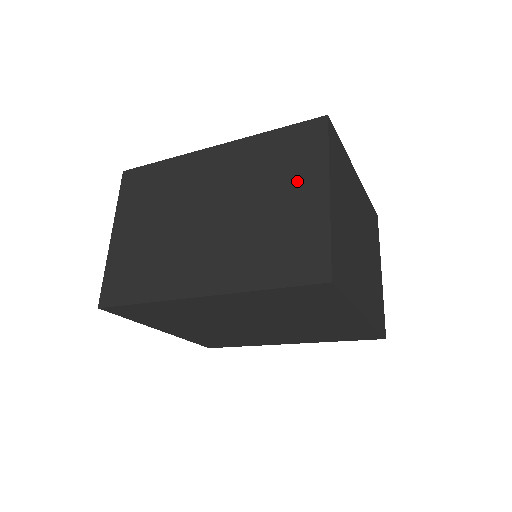
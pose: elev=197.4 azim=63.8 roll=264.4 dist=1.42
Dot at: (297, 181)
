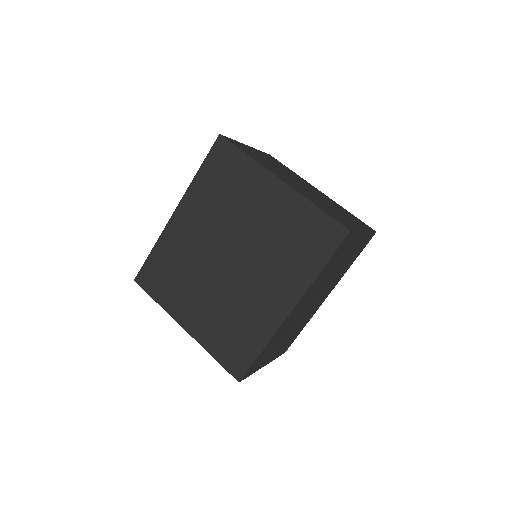
Dot at: occluded
